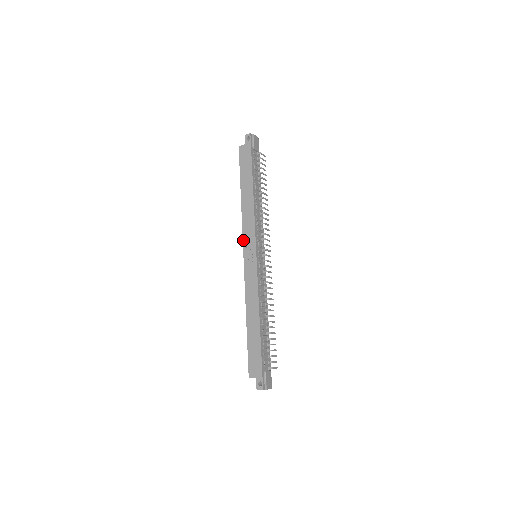
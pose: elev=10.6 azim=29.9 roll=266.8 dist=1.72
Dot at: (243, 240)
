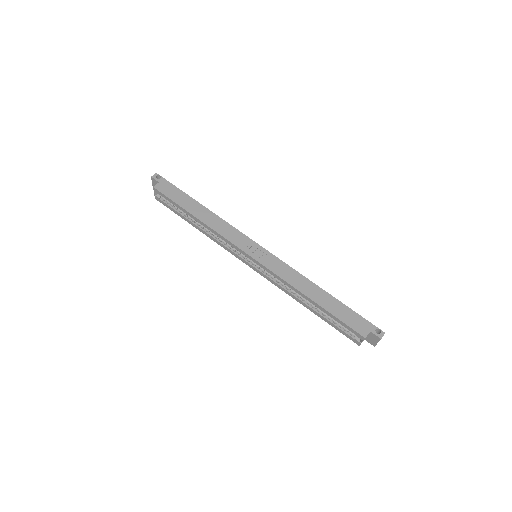
Dot at: (237, 246)
